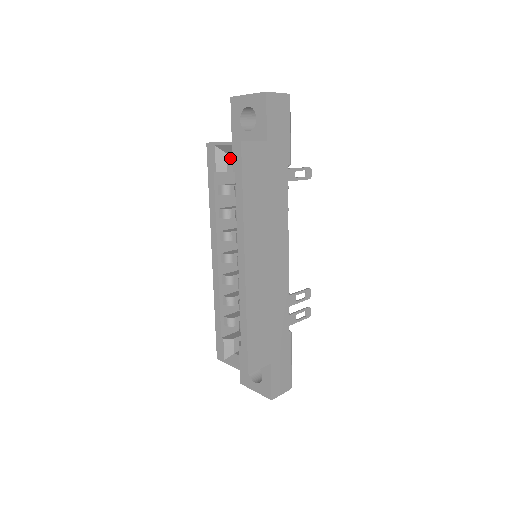
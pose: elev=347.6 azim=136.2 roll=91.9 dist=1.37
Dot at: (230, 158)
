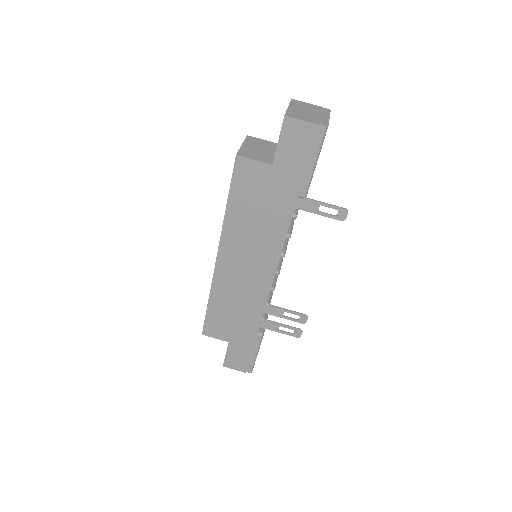
Dot at: occluded
